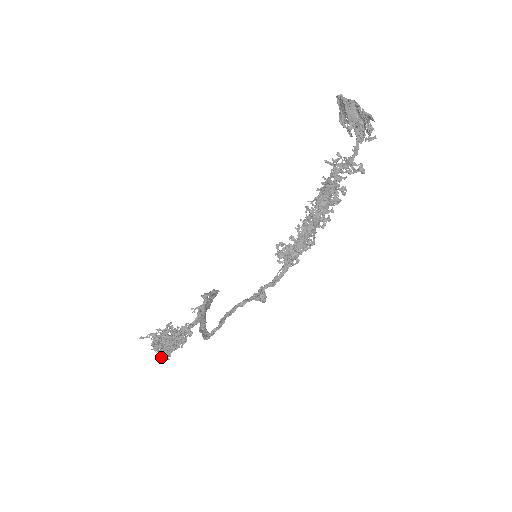
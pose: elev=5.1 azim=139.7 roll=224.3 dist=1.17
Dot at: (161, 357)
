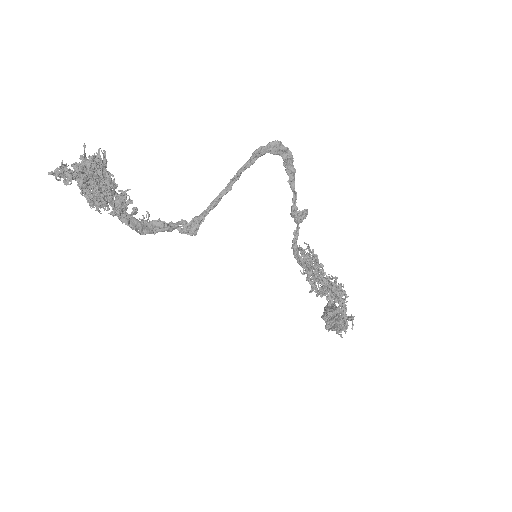
Dot at: (103, 153)
